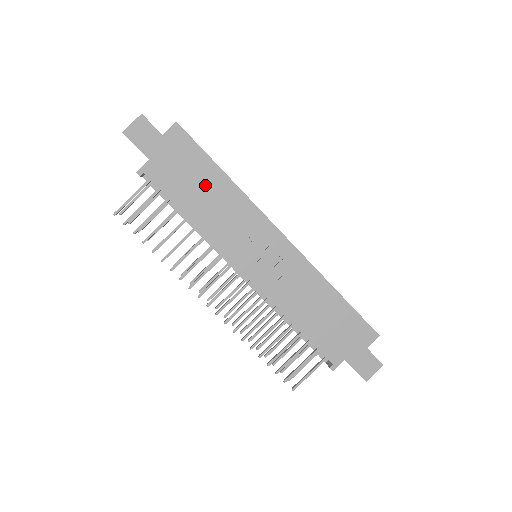
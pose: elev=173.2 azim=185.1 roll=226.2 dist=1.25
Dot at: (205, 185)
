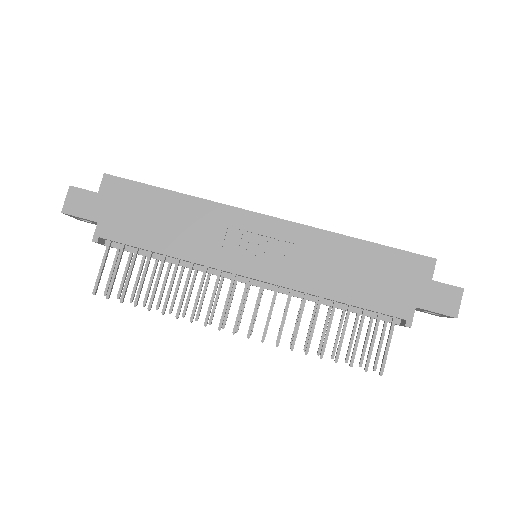
Dot at: (162, 214)
